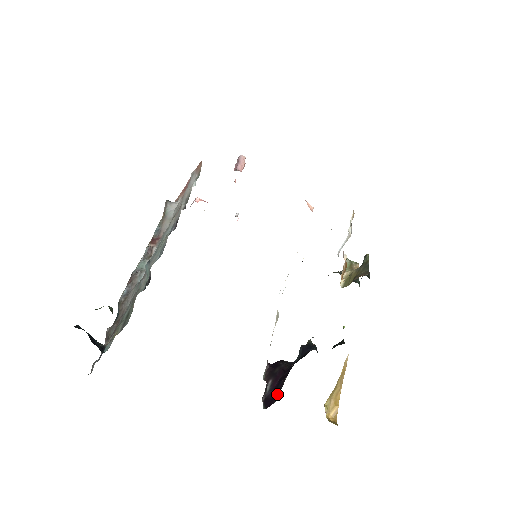
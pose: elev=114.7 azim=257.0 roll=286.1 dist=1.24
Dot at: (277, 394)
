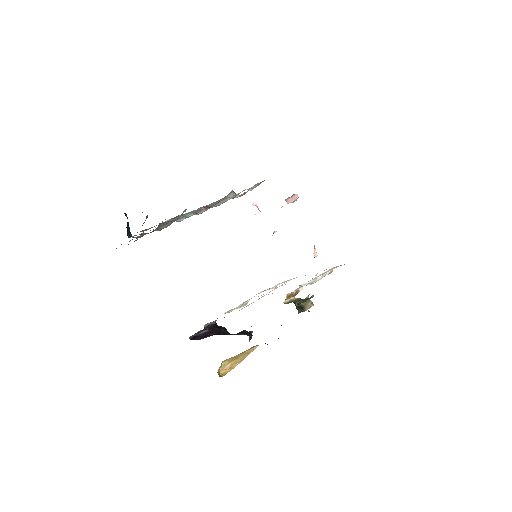
Dot at: (203, 338)
